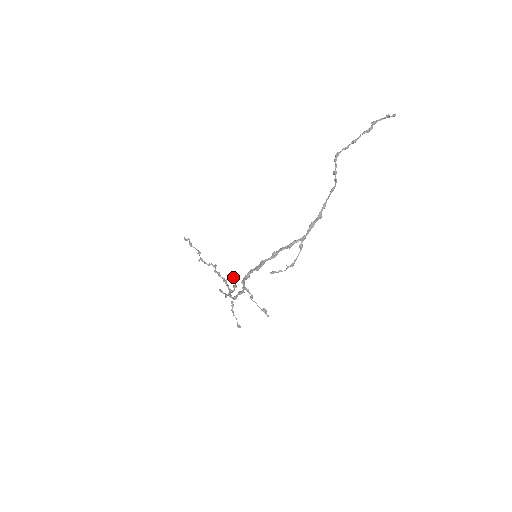
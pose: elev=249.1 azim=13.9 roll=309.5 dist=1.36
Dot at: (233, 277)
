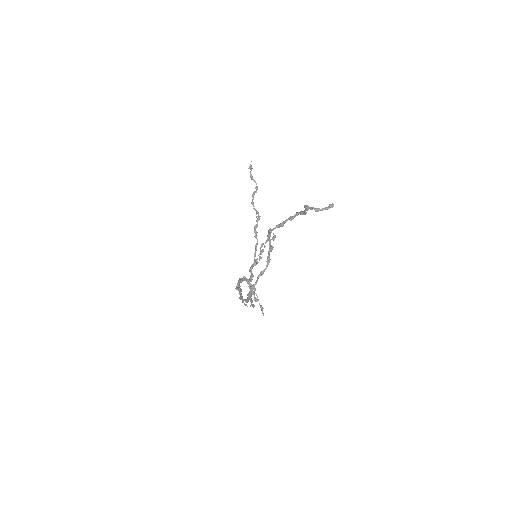
Dot at: (267, 241)
